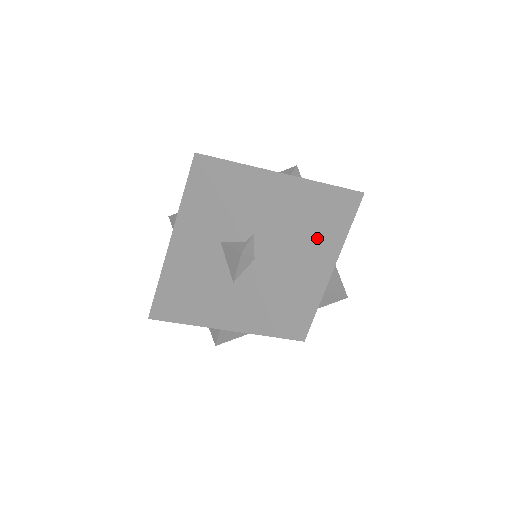
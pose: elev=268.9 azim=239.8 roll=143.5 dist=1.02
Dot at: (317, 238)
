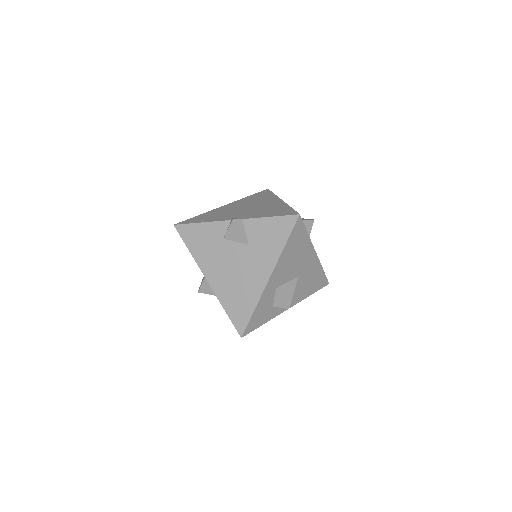
Dot at: (264, 203)
